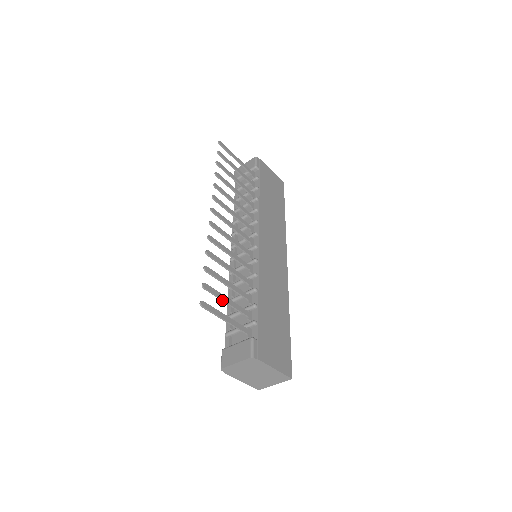
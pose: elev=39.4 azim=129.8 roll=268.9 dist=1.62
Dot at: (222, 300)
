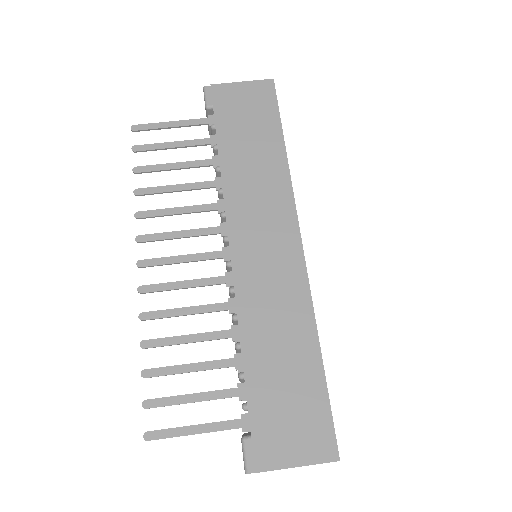
Dot at: (183, 403)
